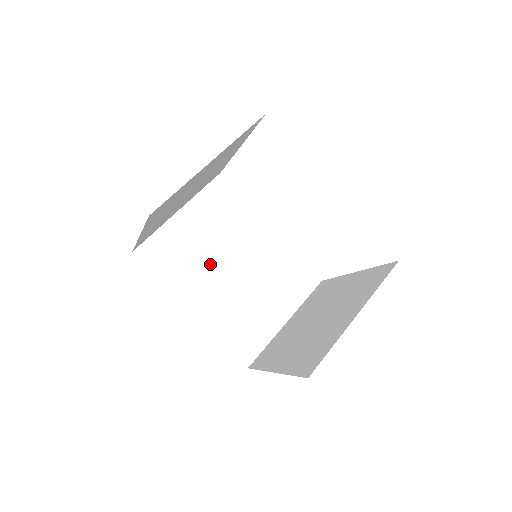
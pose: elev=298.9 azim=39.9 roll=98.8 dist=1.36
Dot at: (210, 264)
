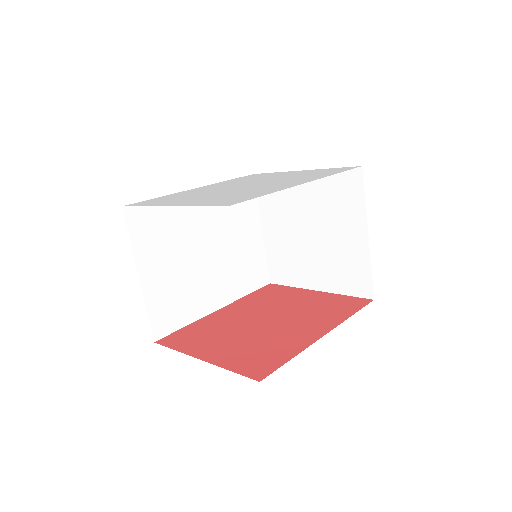
Dot at: (196, 272)
